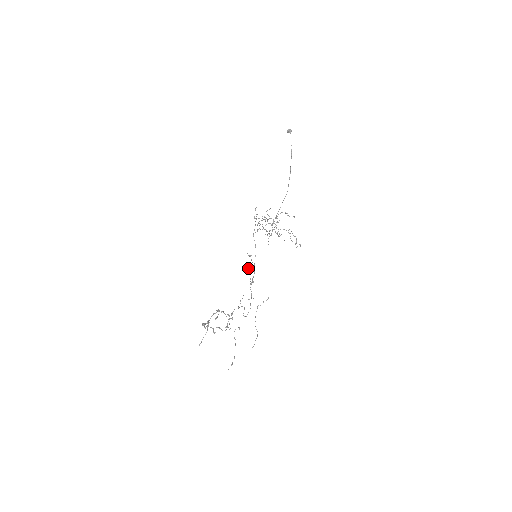
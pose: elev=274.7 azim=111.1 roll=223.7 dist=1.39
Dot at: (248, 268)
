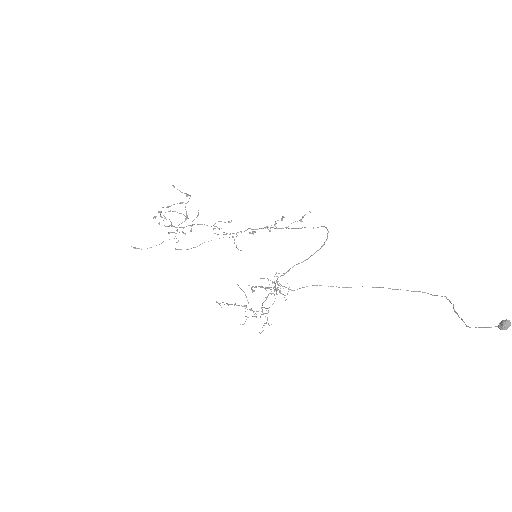
Dot at: (281, 220)
